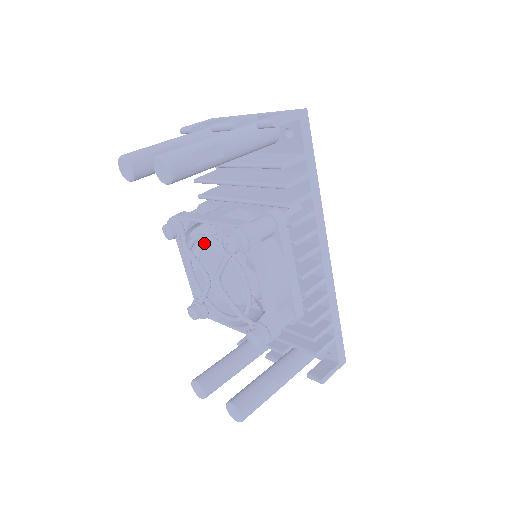
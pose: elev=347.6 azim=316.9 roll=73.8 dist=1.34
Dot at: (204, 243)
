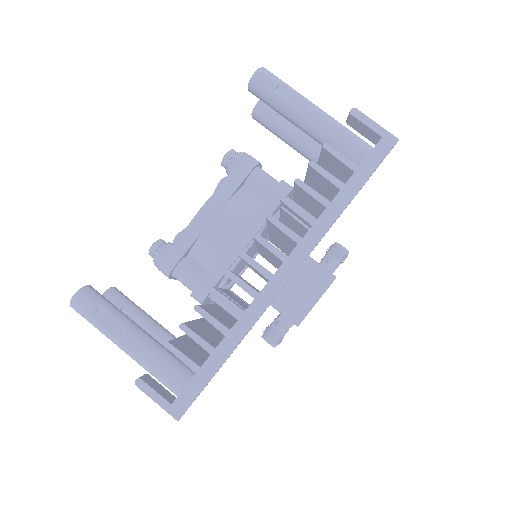
Dot at: occluded
